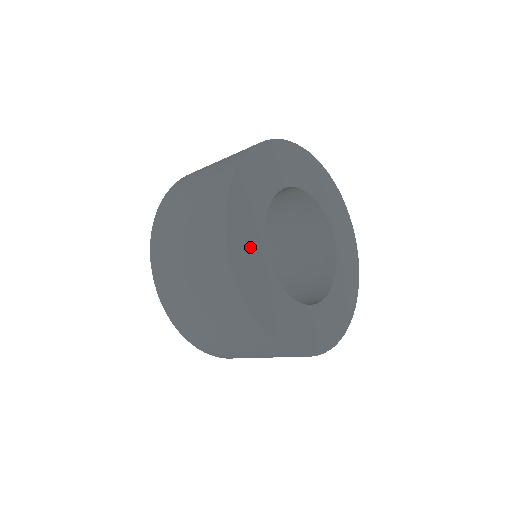
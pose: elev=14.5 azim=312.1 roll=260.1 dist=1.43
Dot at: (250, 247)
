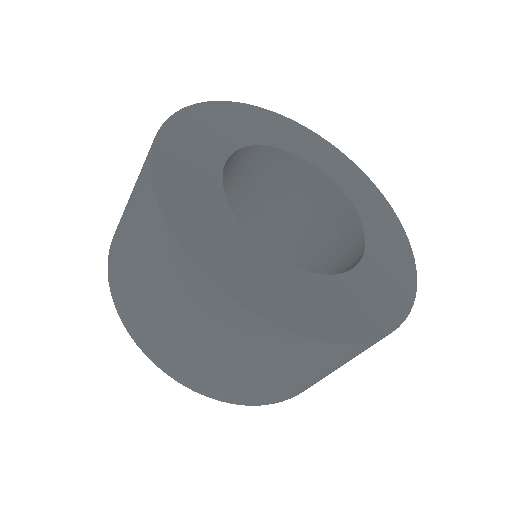
Dot at: (192, 179)
